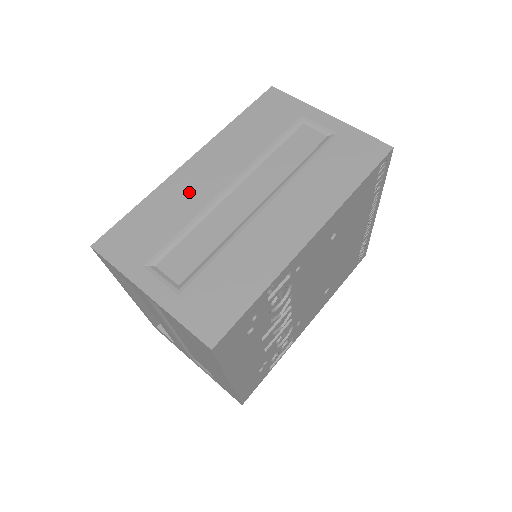
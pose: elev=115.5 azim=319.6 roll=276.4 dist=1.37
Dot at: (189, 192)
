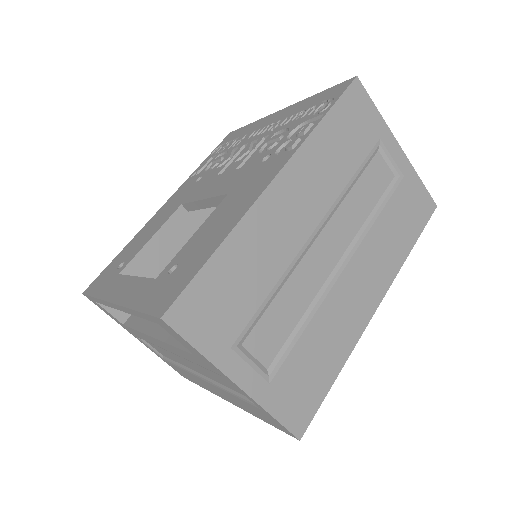
Dot at: (275, 237)
